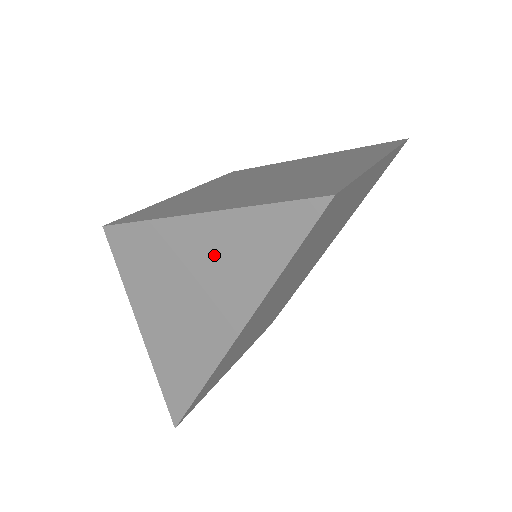
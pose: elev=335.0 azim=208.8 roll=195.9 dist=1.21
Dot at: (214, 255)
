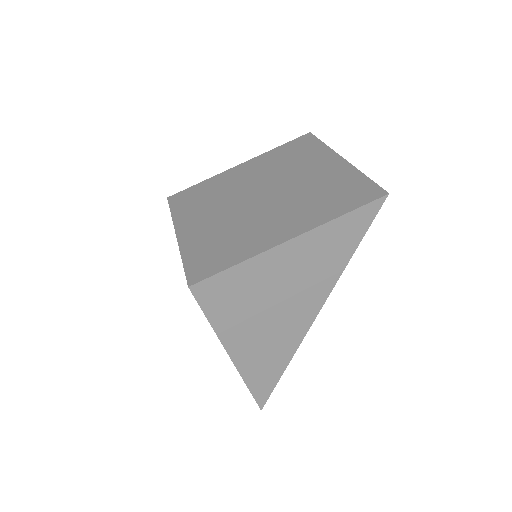
Dot at: (302, 264)
